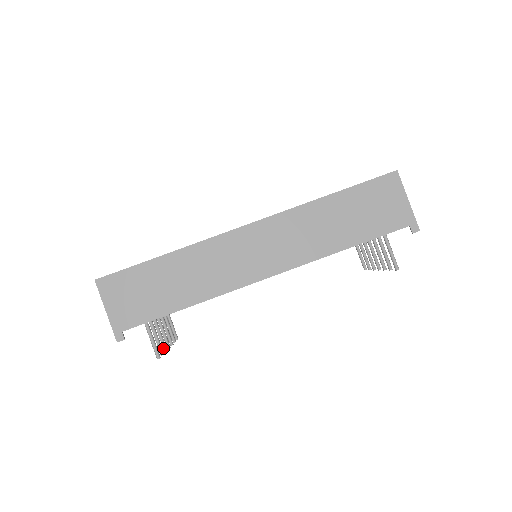
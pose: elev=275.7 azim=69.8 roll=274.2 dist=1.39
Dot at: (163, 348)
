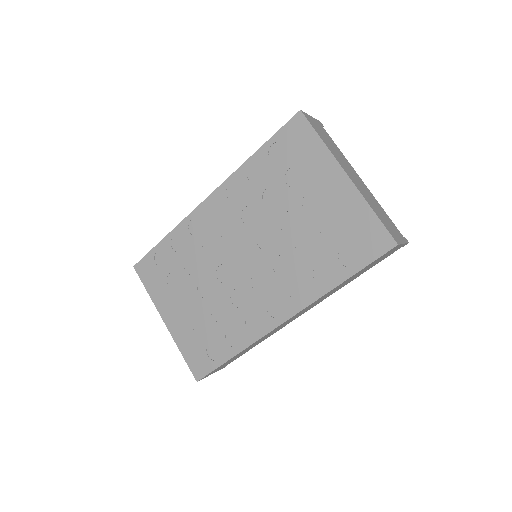
Dot at: occluded
